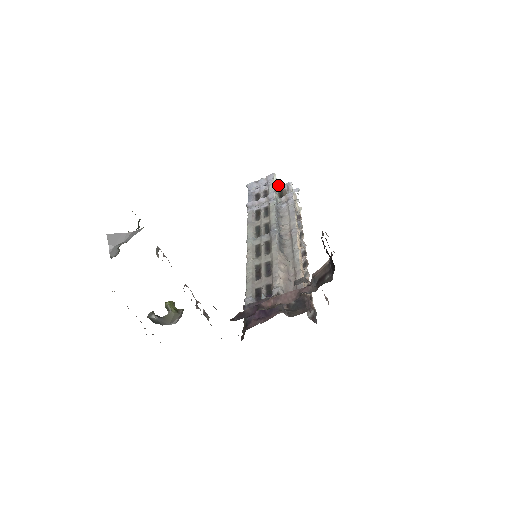
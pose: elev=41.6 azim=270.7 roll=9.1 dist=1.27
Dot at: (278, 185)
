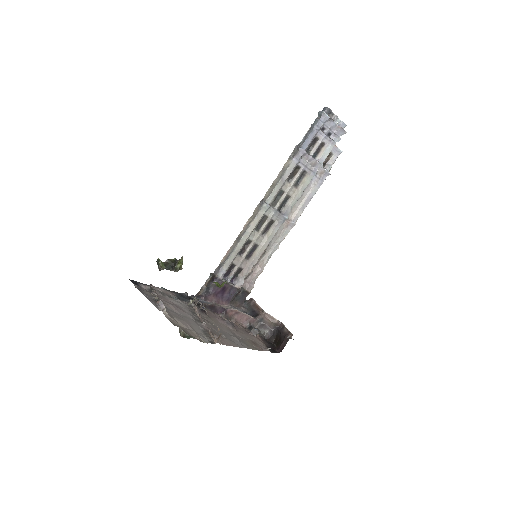
Dot at: occluded
